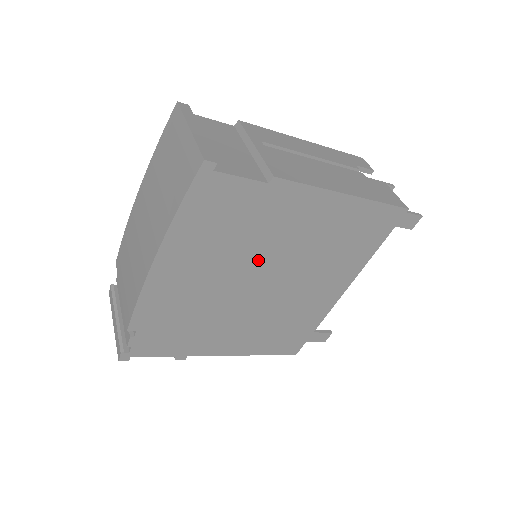
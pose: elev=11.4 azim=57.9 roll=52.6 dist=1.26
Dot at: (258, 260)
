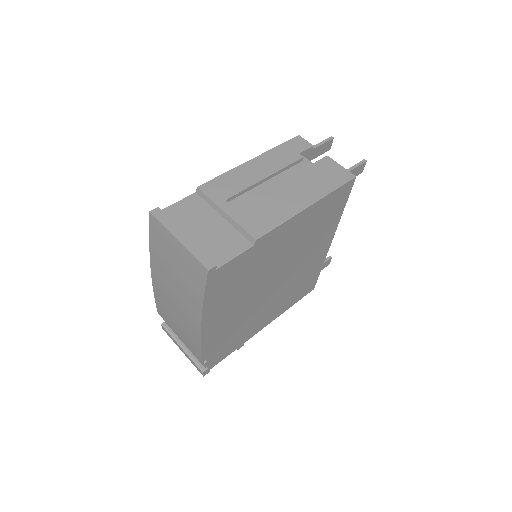
Dot at: (266, 277)
